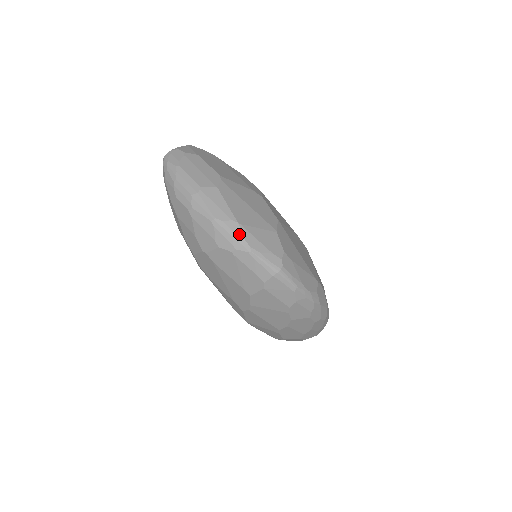
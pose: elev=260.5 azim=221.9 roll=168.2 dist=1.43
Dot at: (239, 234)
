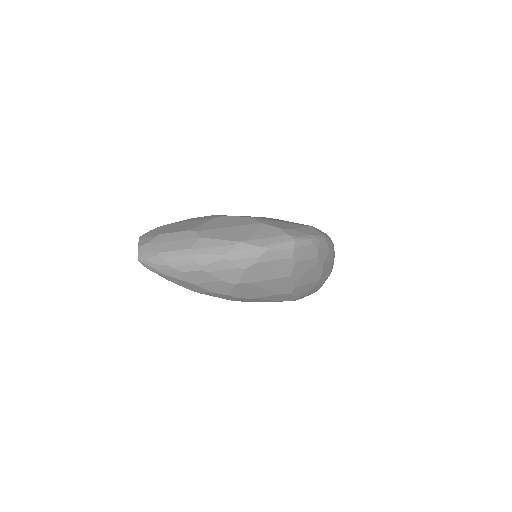
Dot at: (249, 247)
